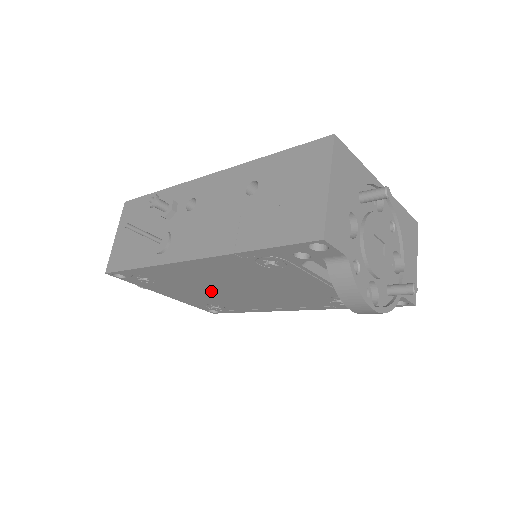
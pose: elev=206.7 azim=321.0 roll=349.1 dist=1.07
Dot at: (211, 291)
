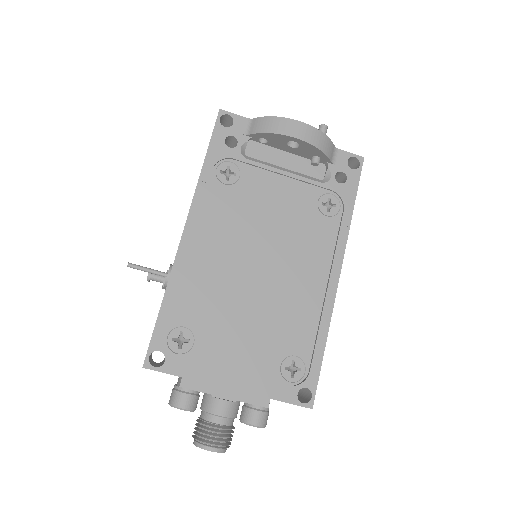
Dot at: (249, 305)
